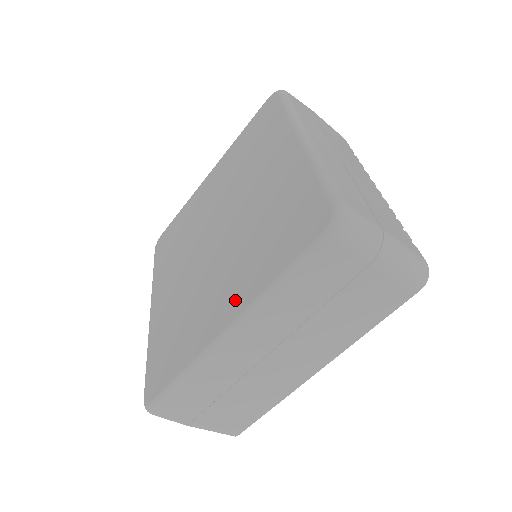
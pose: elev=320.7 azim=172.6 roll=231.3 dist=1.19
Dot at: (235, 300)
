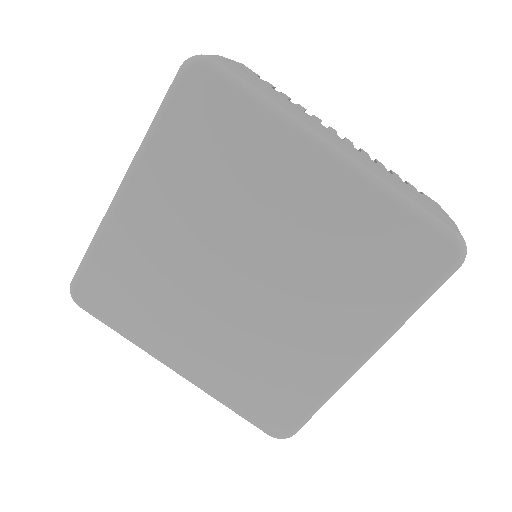
Dot at: (358, 336)
